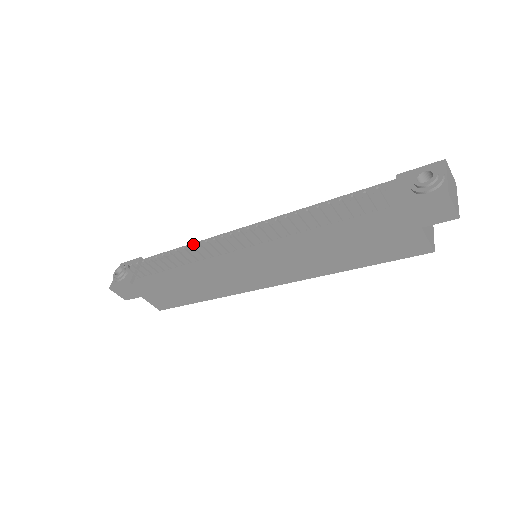
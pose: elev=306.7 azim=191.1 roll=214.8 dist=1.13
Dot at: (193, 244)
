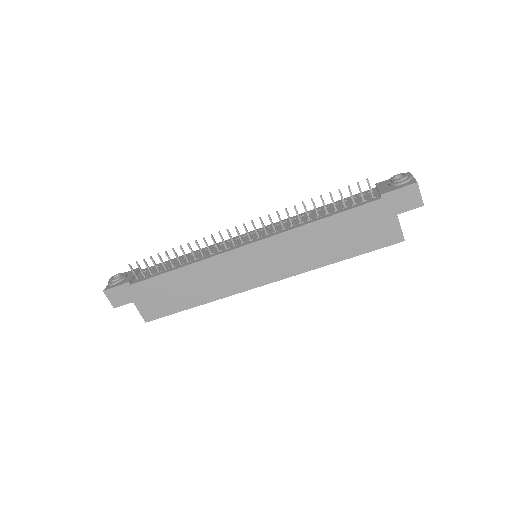
Dot at: (196, 251)
